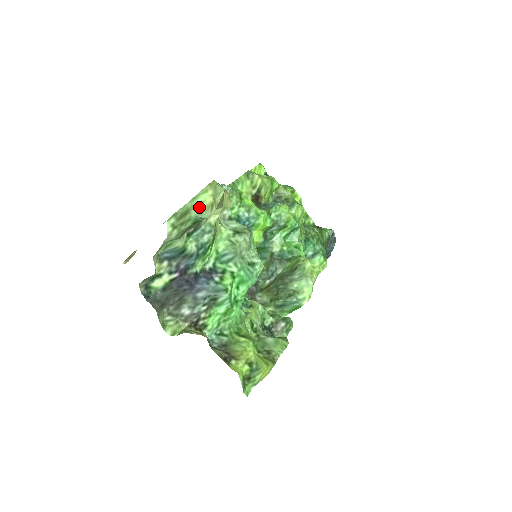
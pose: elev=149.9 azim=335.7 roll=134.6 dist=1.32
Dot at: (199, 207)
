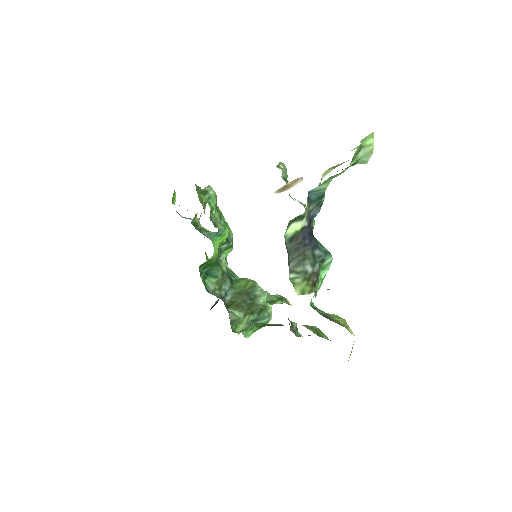
Dot at: (368, 148)
